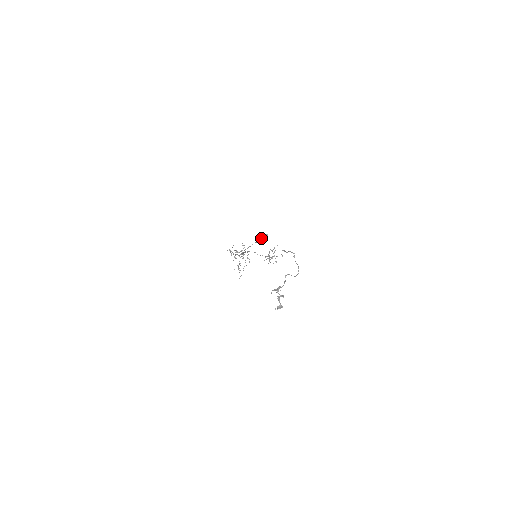
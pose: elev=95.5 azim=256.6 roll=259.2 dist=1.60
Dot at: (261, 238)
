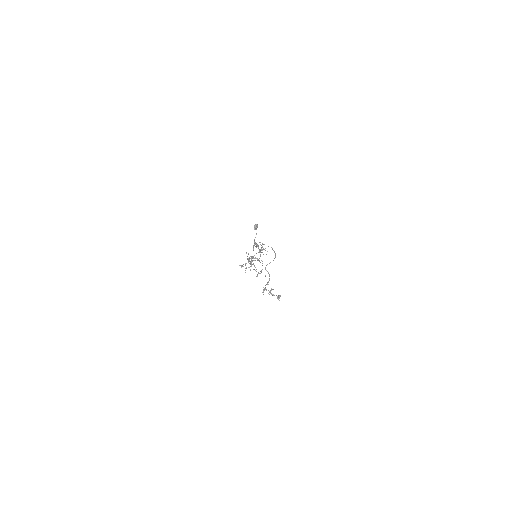
Dot at: occluded
